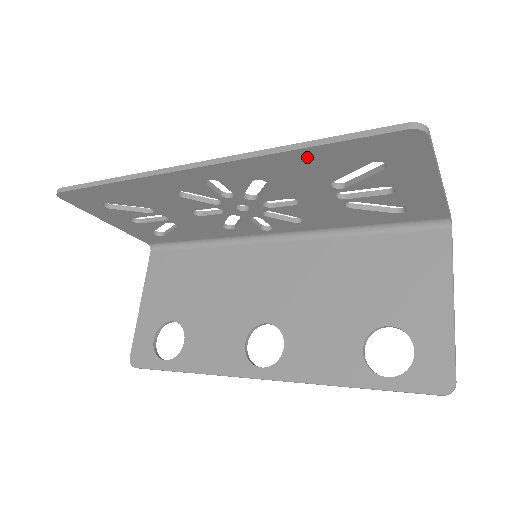
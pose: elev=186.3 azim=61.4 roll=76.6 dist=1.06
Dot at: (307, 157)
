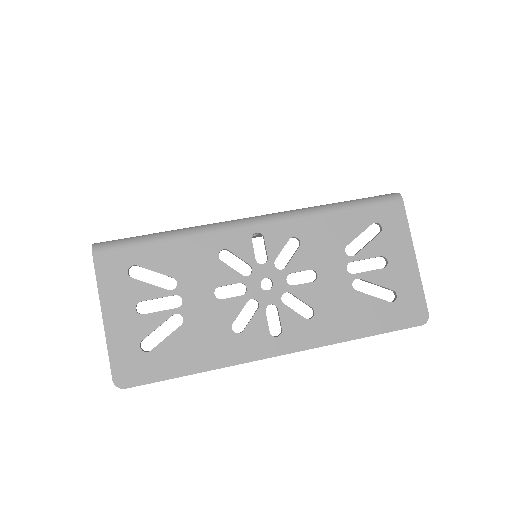
Dot at: (357, 327)
